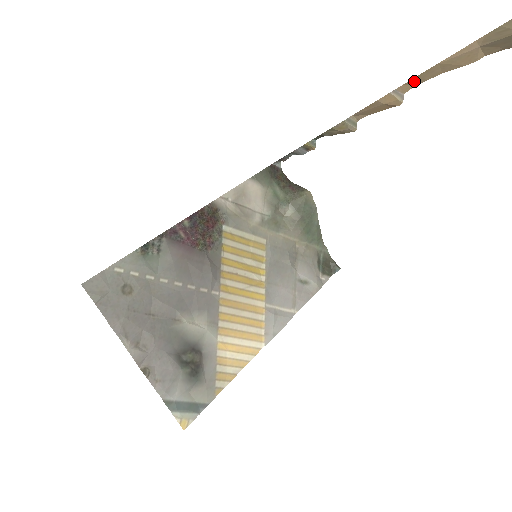
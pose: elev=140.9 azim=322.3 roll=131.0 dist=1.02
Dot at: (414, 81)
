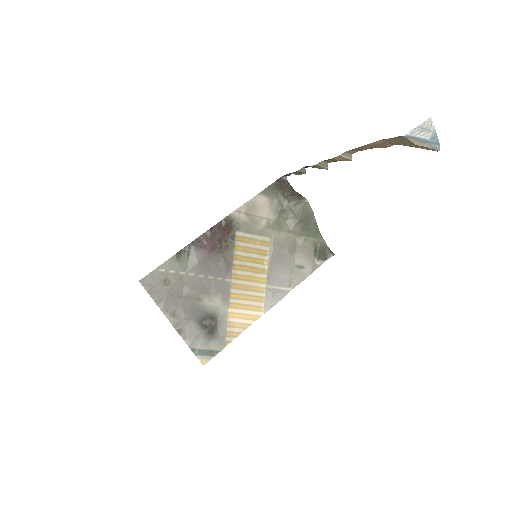
Dot at: (354, 150)
